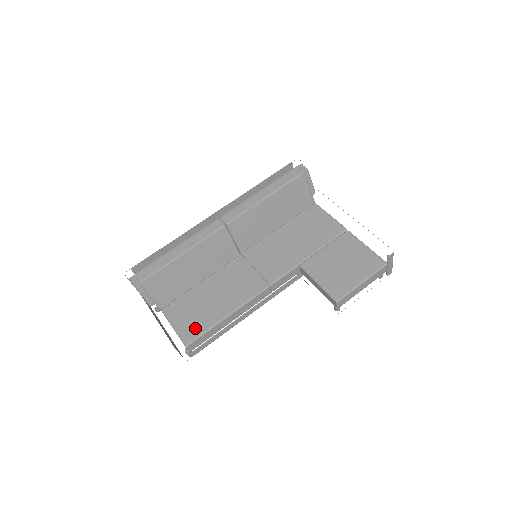
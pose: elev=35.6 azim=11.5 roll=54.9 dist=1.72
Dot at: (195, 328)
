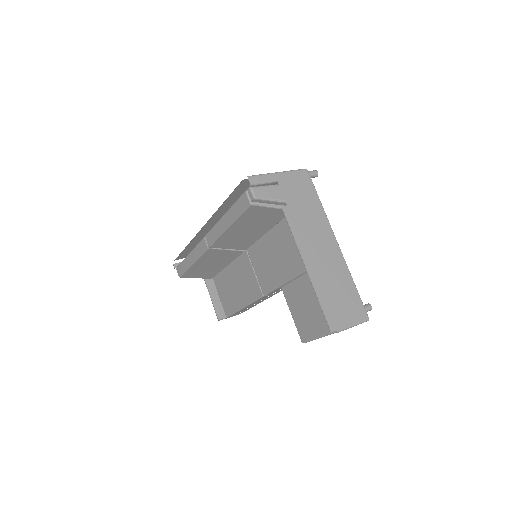
Dot at: (229, 307)
